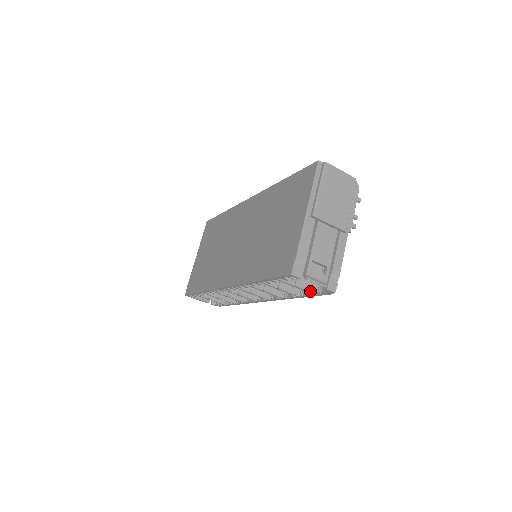
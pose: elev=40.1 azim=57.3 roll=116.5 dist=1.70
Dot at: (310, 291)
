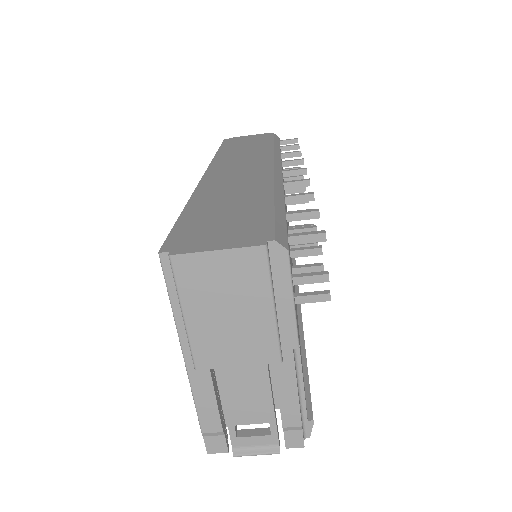
Dot at: occluded
